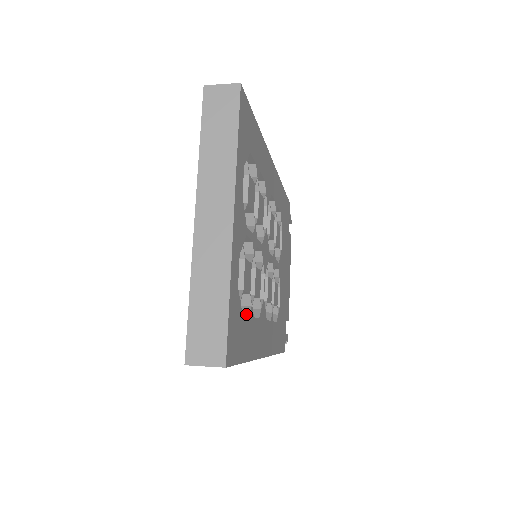
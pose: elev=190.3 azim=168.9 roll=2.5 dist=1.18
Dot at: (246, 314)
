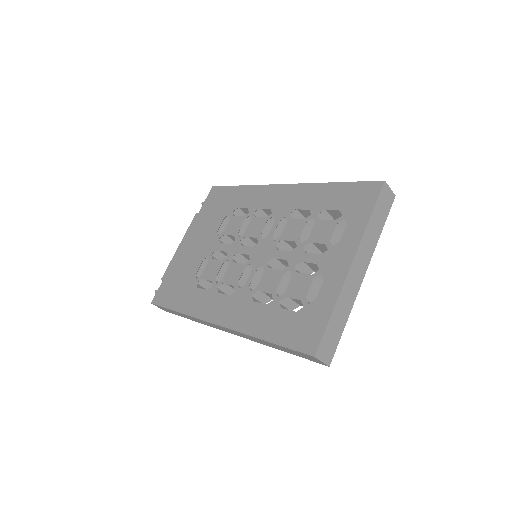
Dot at: occluded
